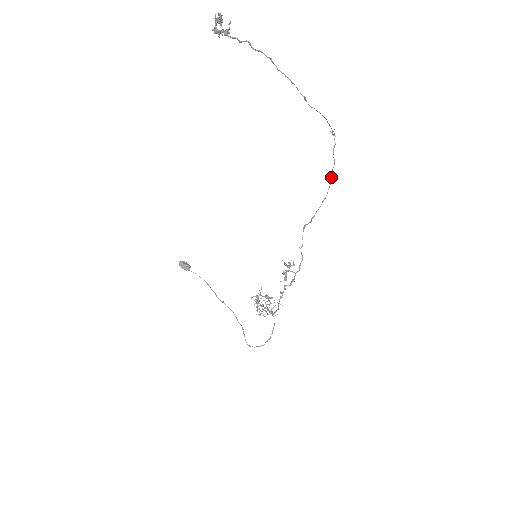
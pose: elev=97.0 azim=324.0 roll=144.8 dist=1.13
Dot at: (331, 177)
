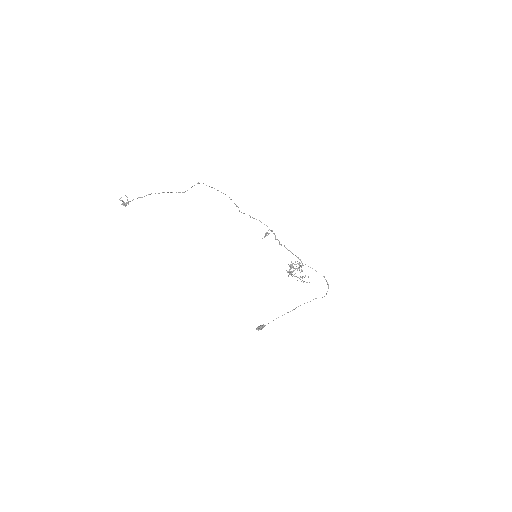
Dot at: occluded
